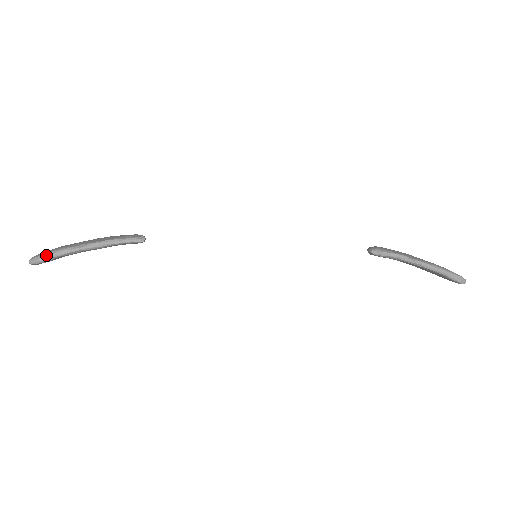
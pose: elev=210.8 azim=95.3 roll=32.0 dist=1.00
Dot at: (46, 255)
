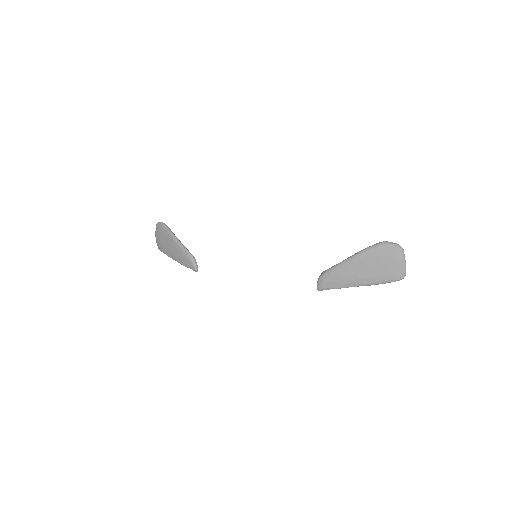
Dot at: occluded
